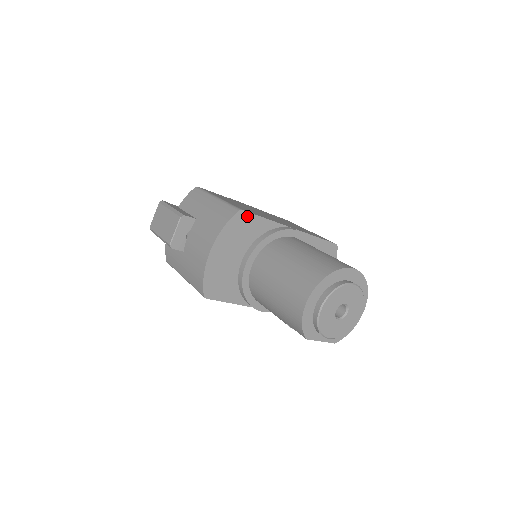
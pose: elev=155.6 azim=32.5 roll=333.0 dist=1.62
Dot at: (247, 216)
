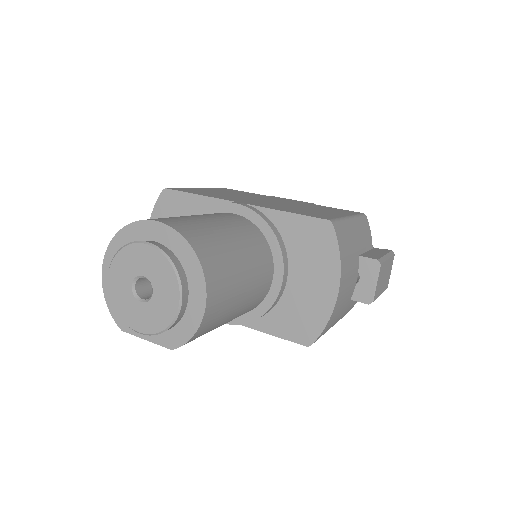
Dot at: (174, 195)
